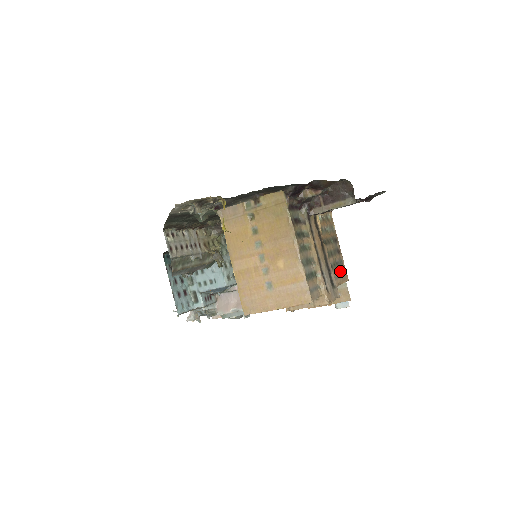
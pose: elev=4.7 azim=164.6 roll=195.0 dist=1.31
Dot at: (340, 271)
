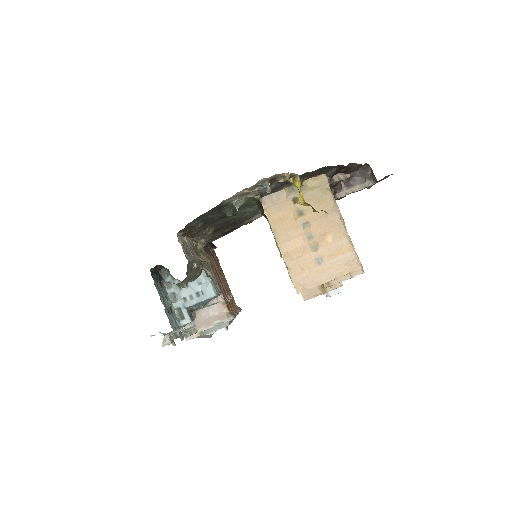
Dot at: occluded
